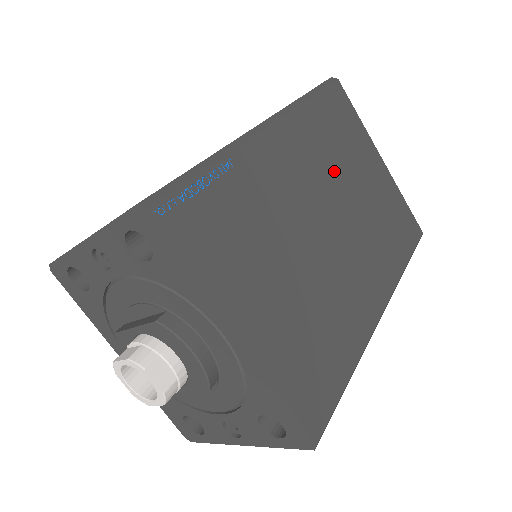
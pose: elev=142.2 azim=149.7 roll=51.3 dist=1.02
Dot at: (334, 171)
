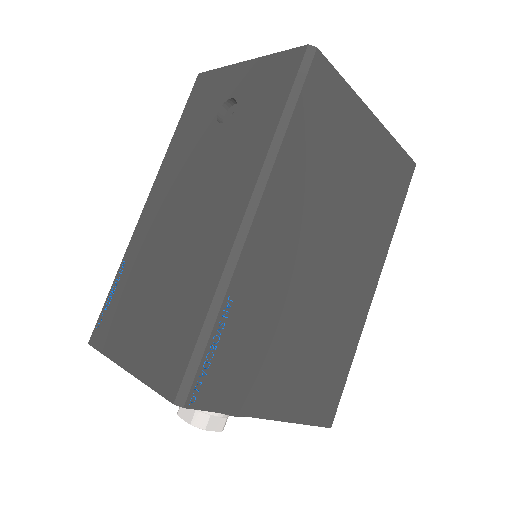
Dot at: (324, 194)
